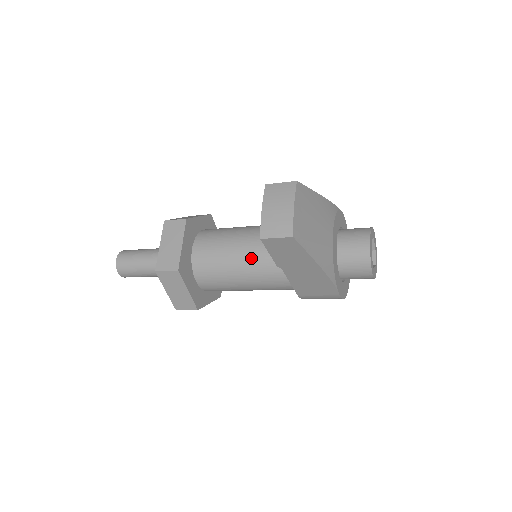
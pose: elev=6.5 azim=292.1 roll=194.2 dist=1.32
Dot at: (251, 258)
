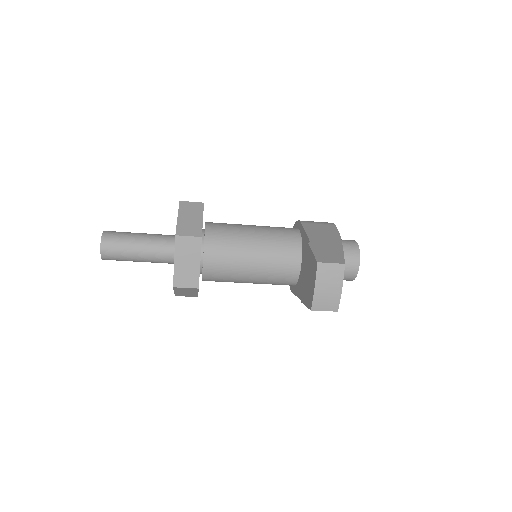
Dot at: (263, 273)
